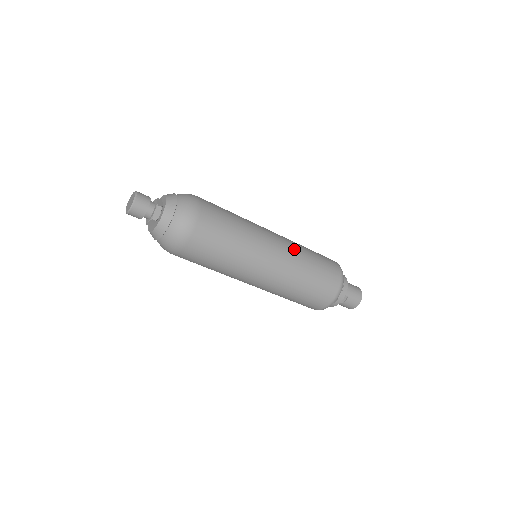
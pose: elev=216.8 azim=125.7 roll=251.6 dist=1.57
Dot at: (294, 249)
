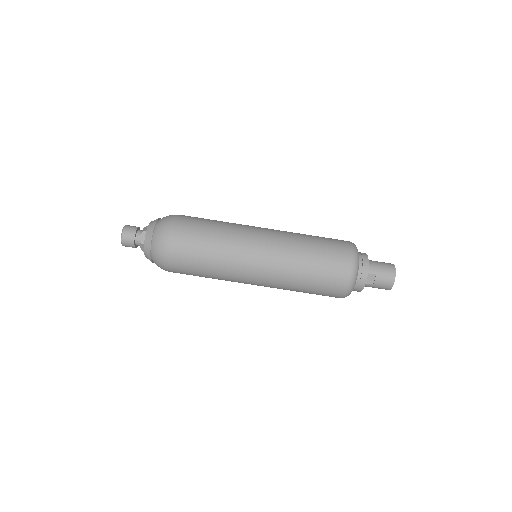
Dot at: (286, 237)
